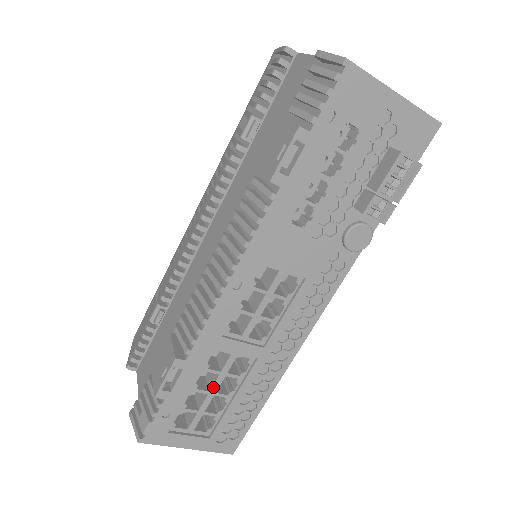
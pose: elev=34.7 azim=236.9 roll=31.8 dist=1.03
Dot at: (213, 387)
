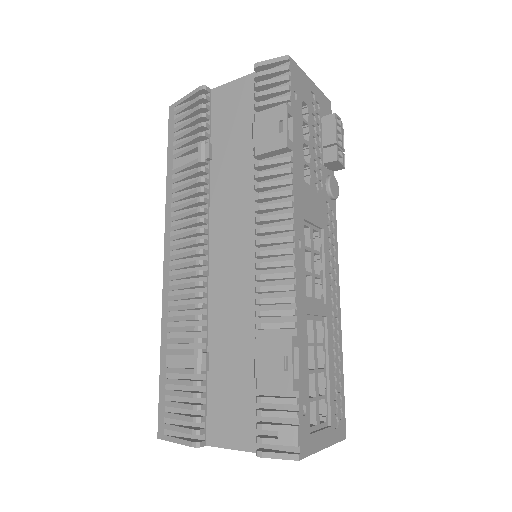
Dot at: (315, 363)
